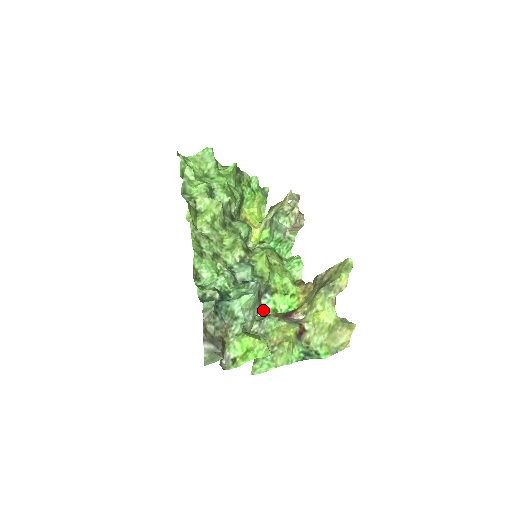
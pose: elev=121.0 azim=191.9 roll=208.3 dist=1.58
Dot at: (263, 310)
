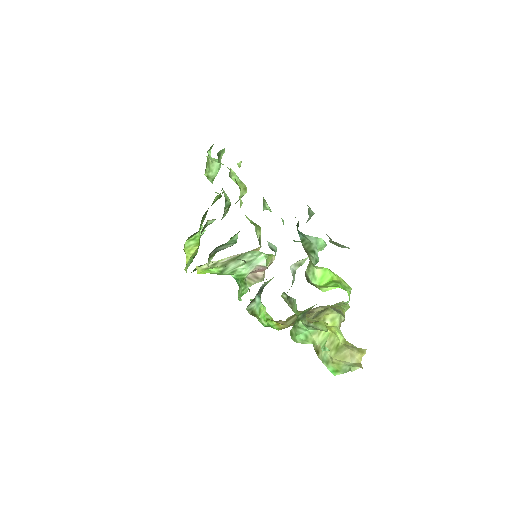
Dot at: (251, 309)
